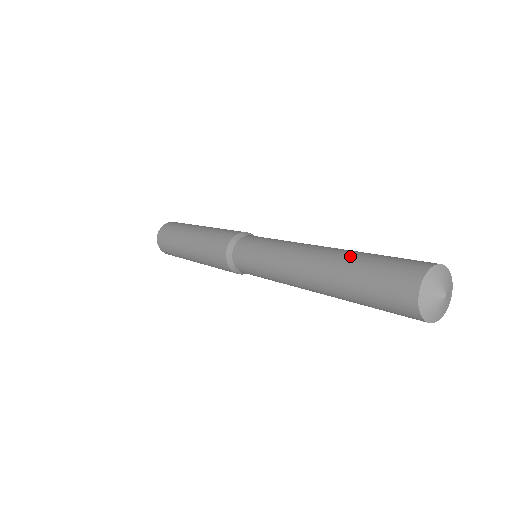
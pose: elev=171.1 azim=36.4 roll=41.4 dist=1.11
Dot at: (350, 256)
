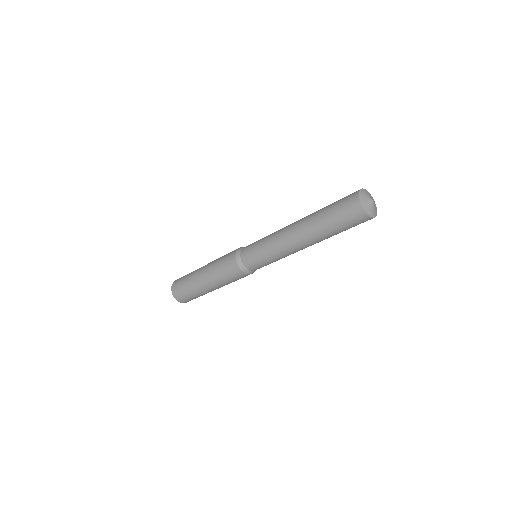
Dot at: (317, 212)
